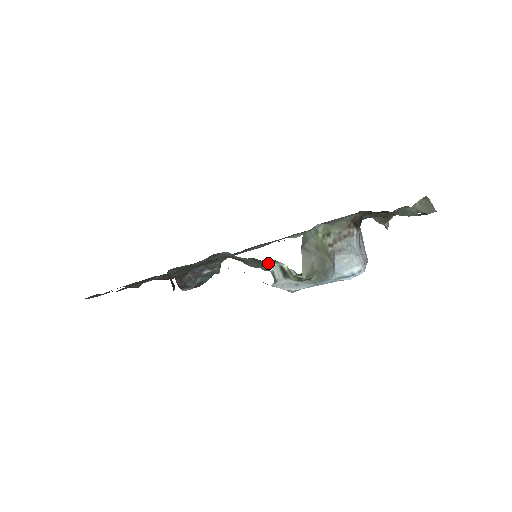
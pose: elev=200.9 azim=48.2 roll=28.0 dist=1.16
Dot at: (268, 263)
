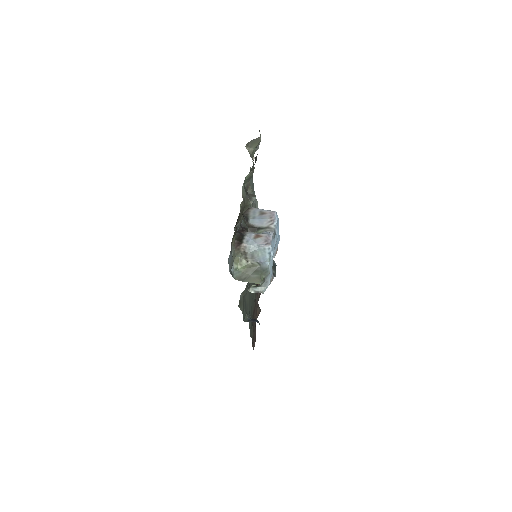
Dot at: occluded
